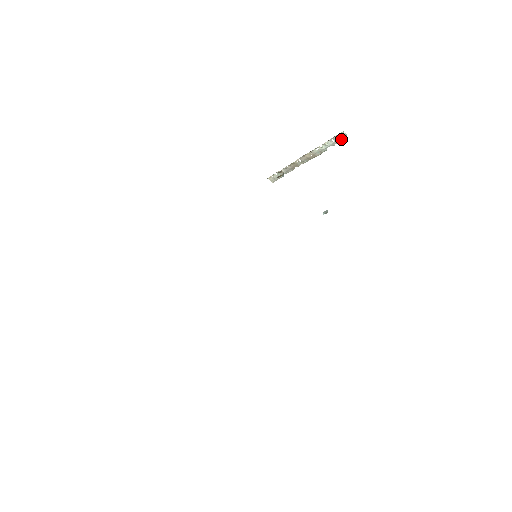
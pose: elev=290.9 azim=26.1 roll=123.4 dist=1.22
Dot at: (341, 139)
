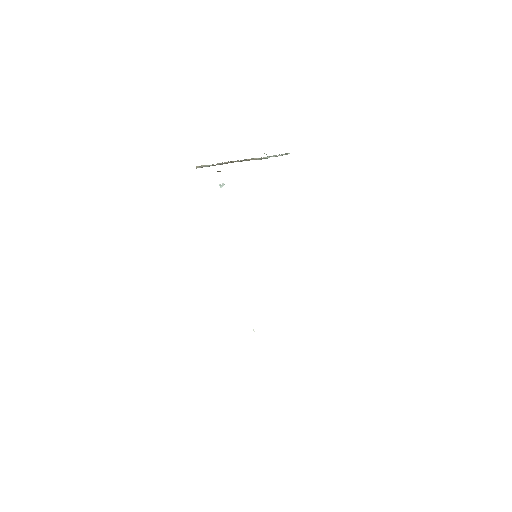
Dot at: occluded
